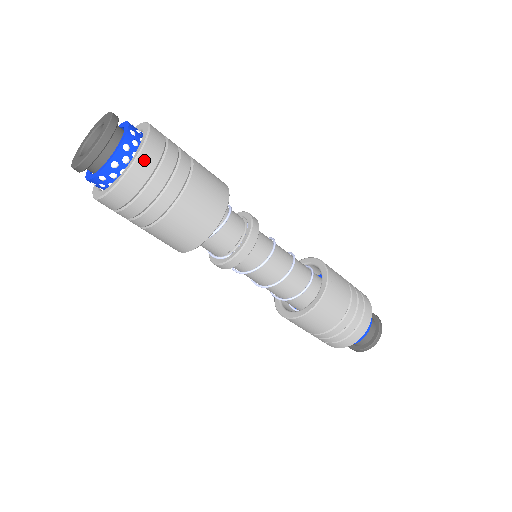
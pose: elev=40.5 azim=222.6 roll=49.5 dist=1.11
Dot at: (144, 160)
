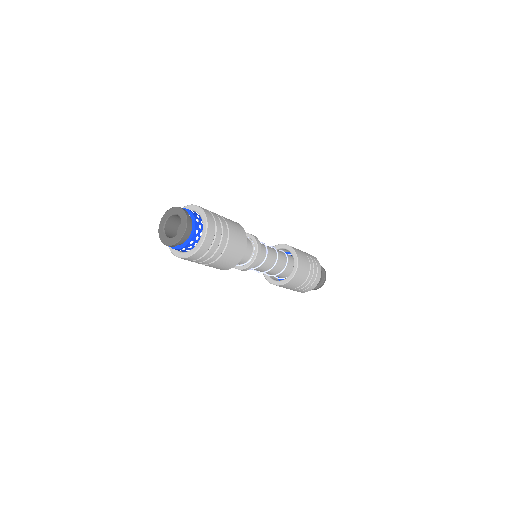
Dot at: (210, 222)
